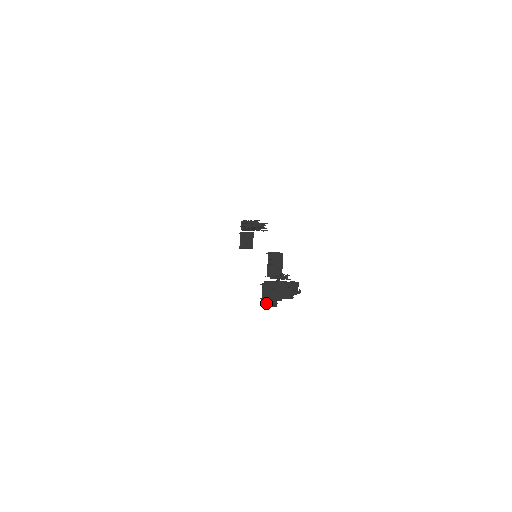
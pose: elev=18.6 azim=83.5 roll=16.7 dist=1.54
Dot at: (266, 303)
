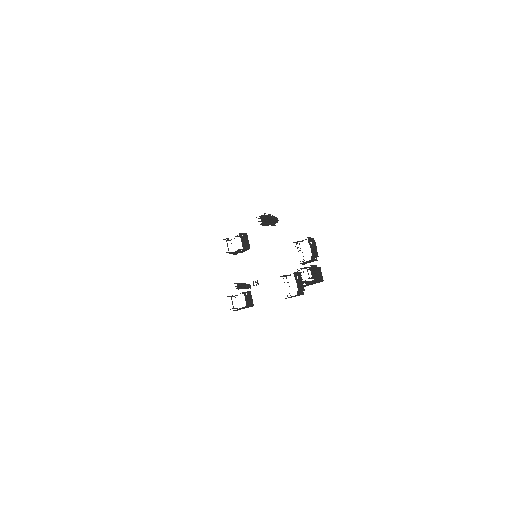
Dot at: (300, 290)
